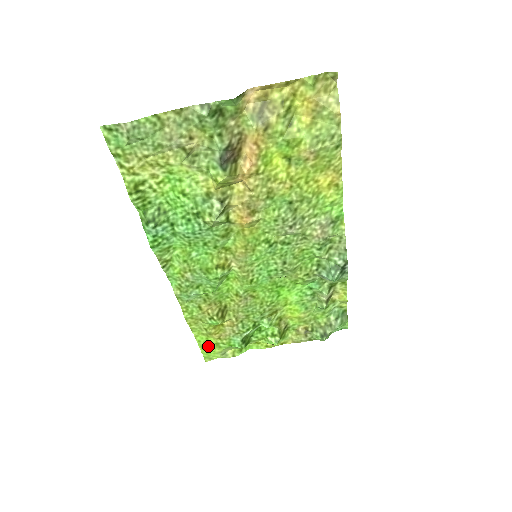
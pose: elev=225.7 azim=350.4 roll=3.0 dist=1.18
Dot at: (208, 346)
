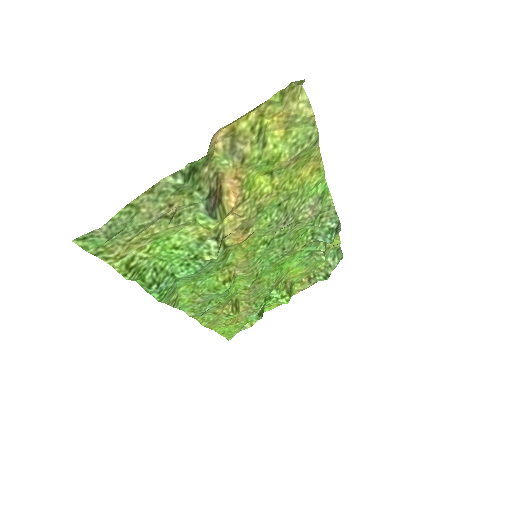
Dot at: (228, 331)
